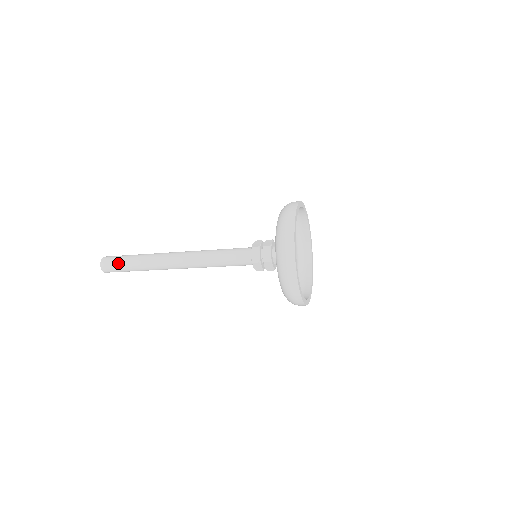
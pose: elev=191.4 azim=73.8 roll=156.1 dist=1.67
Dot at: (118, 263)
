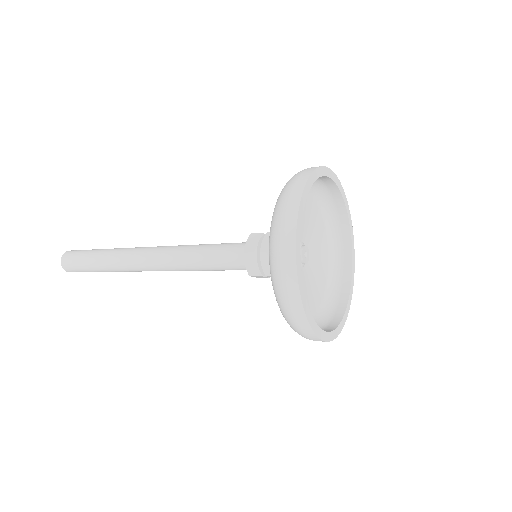
Dot at: (80, 265)
